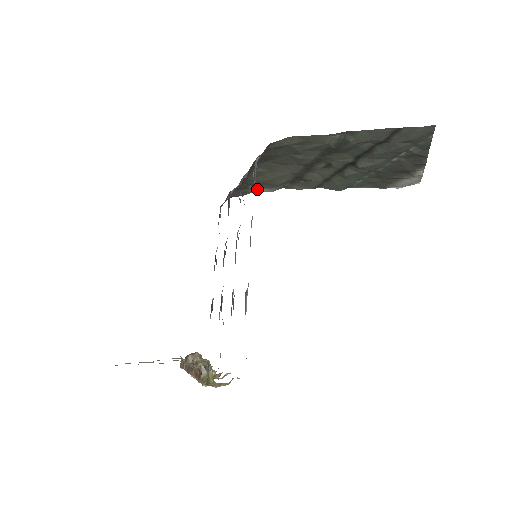
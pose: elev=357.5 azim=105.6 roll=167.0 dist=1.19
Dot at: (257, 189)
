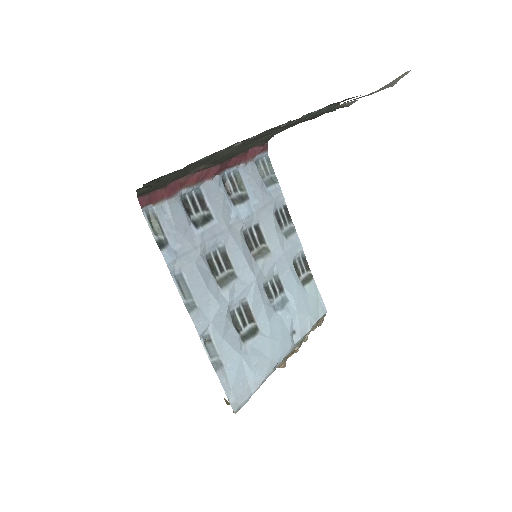
Dot at: occluded
